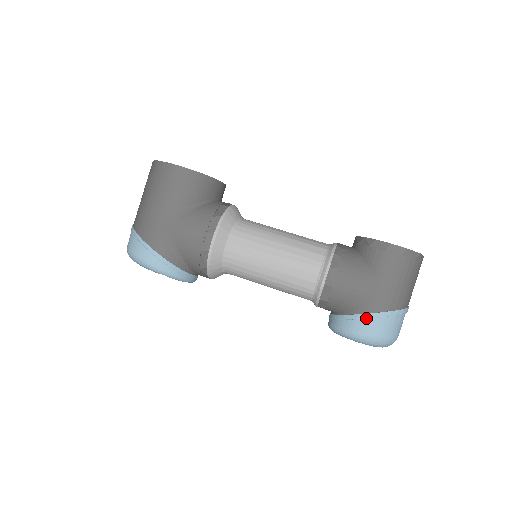
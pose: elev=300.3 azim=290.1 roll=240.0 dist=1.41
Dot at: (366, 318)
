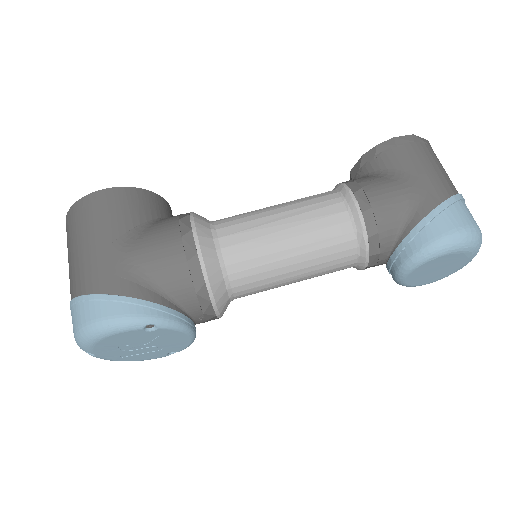
Dot at: (436, 215)
